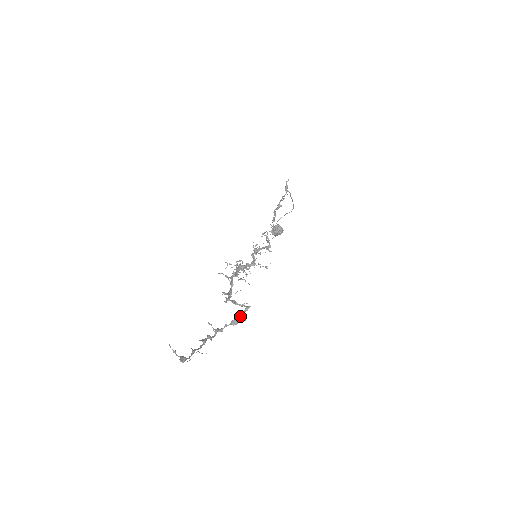
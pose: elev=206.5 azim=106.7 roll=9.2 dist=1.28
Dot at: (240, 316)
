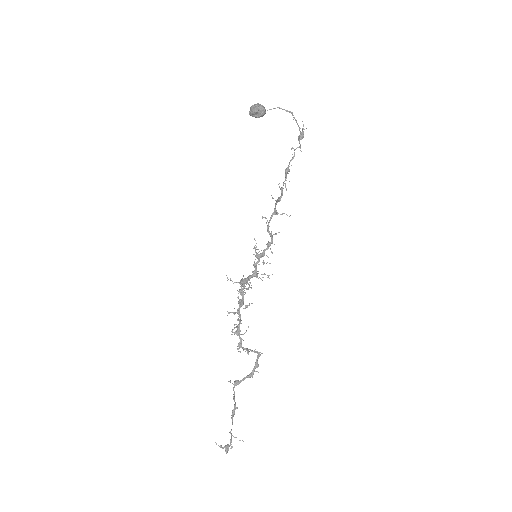
Dot at: occluded
